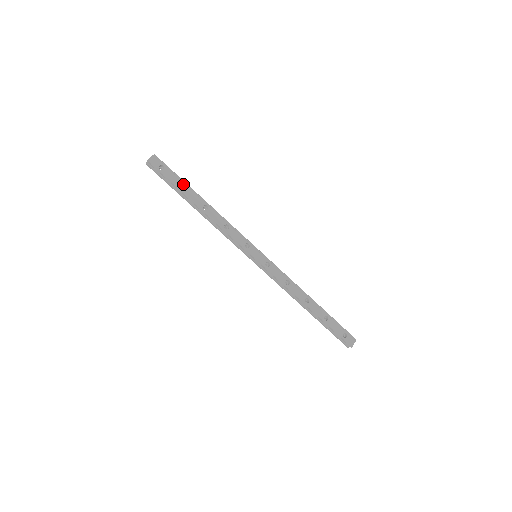
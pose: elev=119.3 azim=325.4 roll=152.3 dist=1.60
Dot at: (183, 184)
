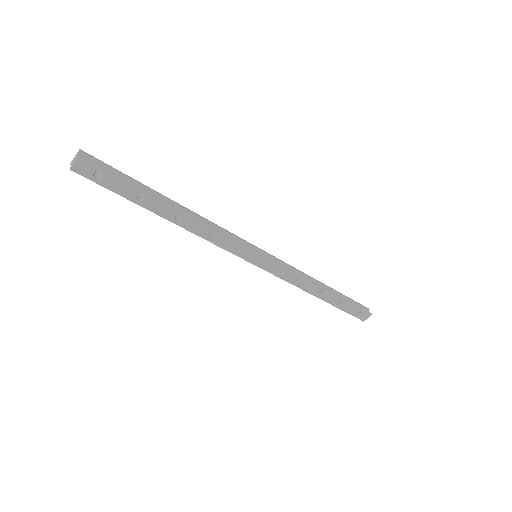
Dot at: (139, 192)
